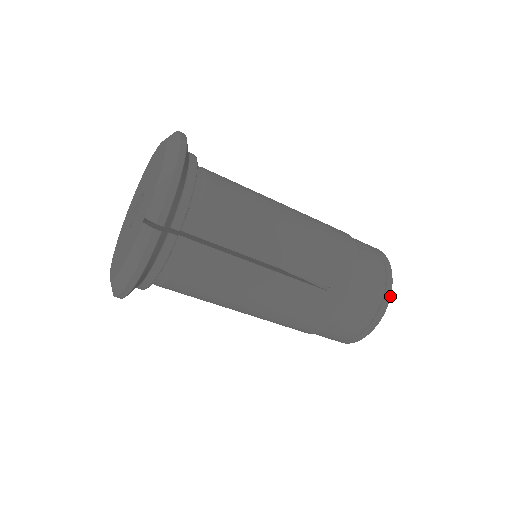
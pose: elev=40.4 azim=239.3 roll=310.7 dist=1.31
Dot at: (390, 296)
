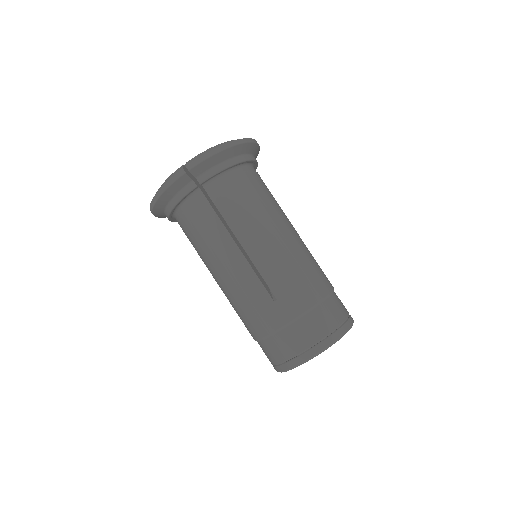
Dot at: (324, 348)
